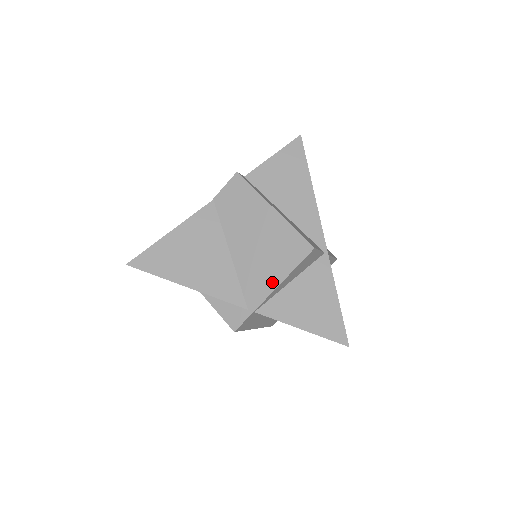
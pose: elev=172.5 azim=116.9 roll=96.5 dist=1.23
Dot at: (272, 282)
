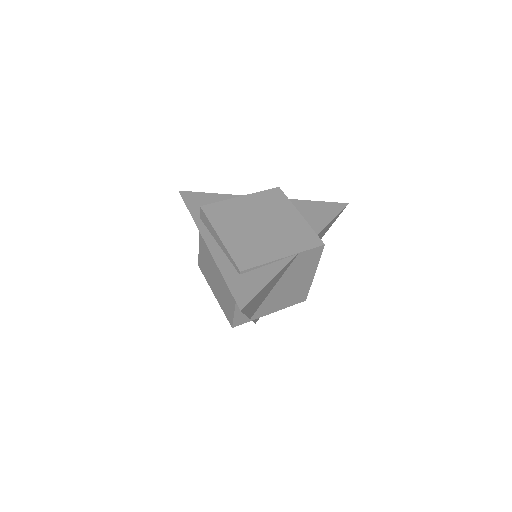
Dot at: (275, 310)
